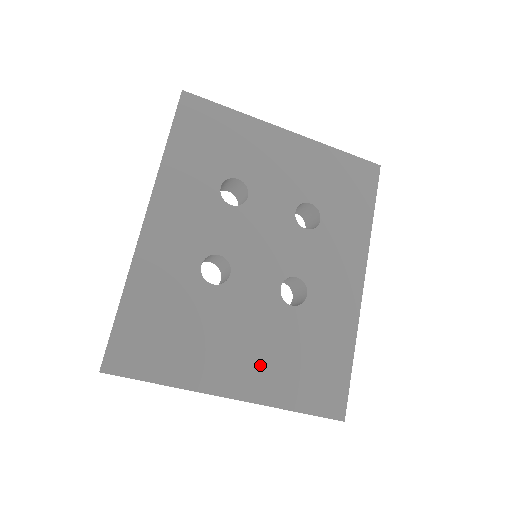
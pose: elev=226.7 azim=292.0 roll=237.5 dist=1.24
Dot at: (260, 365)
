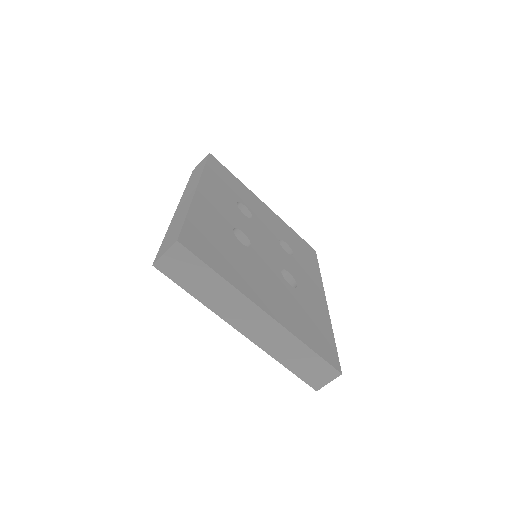
Dot at: (280, 305)
